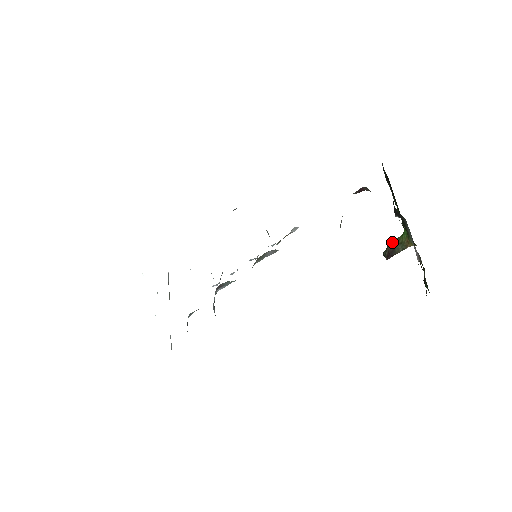
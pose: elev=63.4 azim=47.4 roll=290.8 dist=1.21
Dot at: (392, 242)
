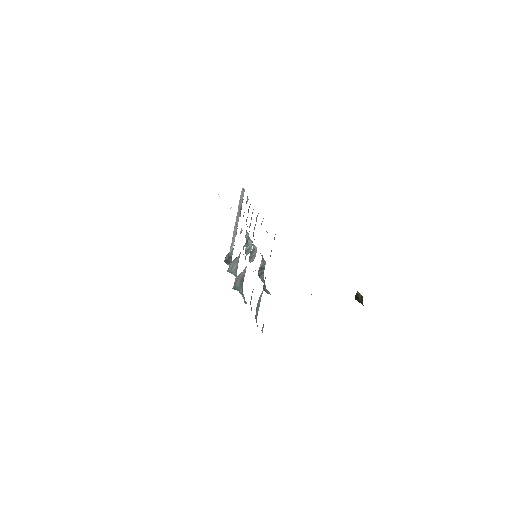
Dot at: (359, 294)
